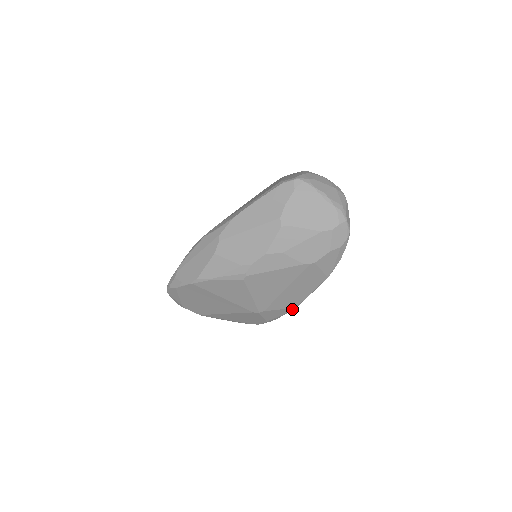
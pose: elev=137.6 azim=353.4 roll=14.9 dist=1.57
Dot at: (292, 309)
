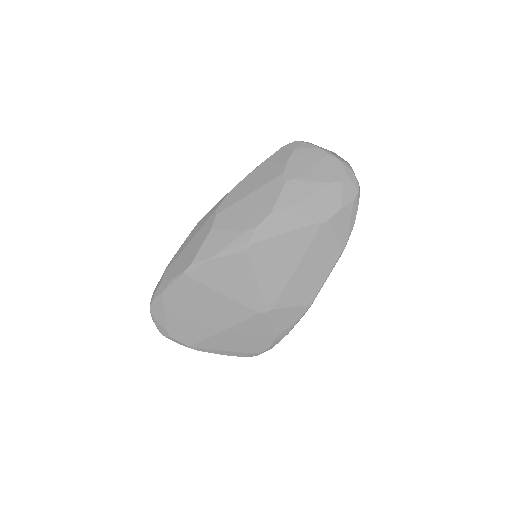
Dot at: (306, 309)
